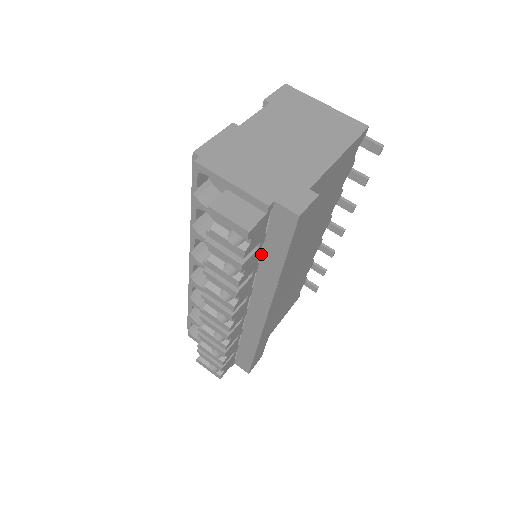
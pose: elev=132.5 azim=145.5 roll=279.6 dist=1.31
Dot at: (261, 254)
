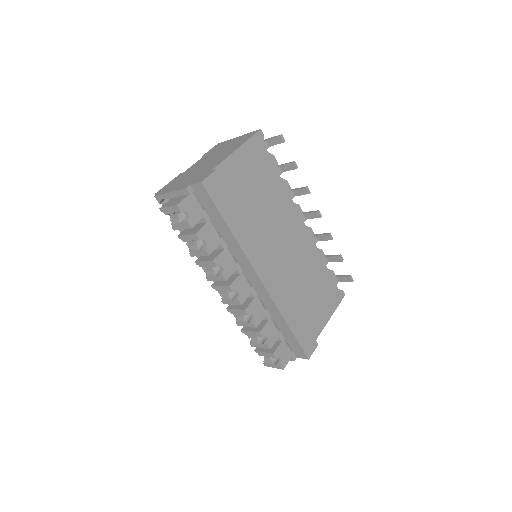
Dot at: occluded
